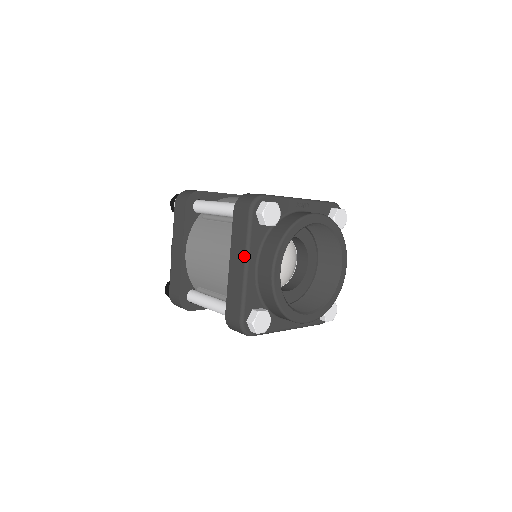
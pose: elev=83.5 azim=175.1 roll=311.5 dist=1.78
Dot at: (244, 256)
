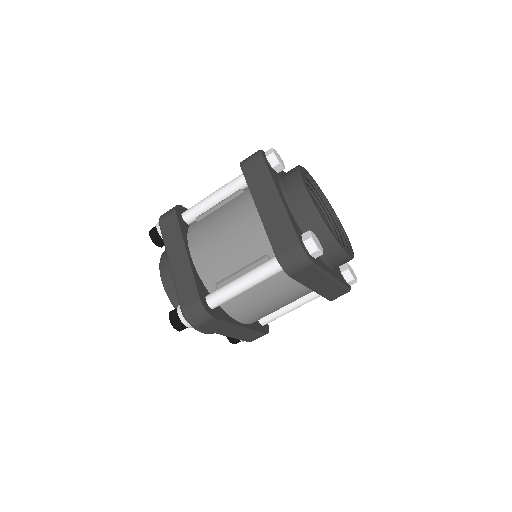
Dot at: (272, 189)
